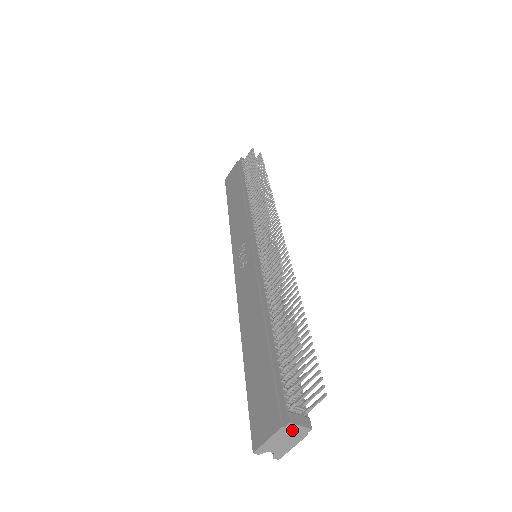
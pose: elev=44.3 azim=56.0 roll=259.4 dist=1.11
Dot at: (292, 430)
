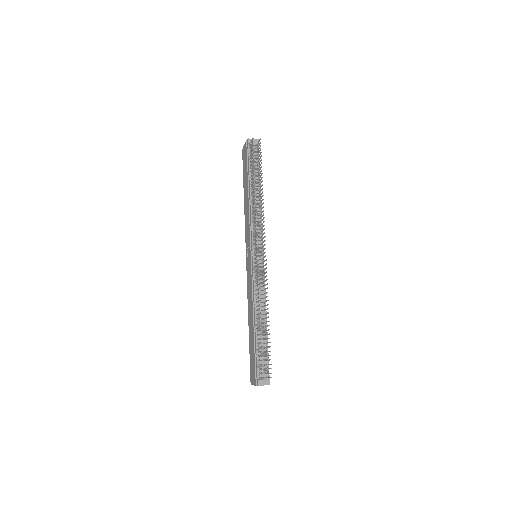
Dot at: (261, 385)
